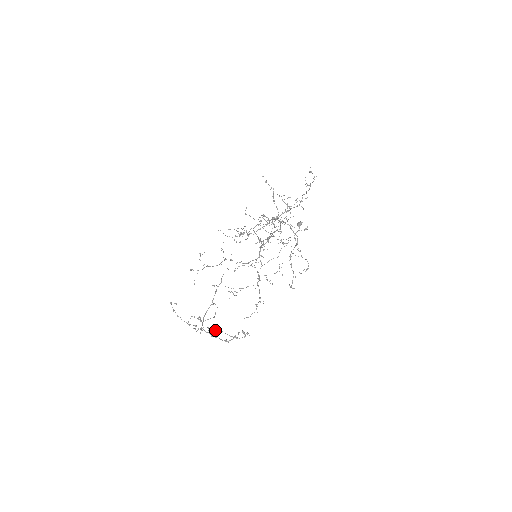
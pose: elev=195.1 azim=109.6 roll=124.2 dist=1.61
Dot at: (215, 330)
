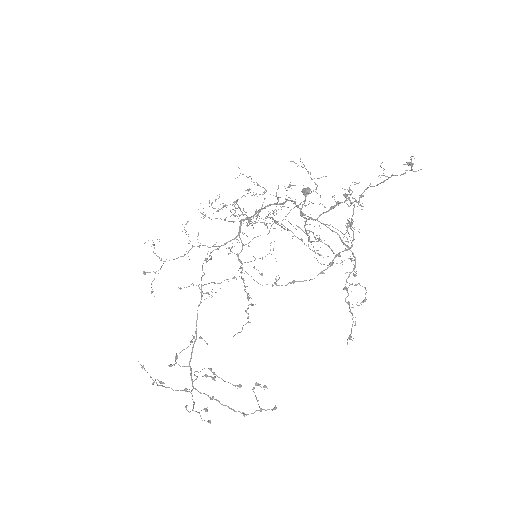
Dot at: (202, 369)
